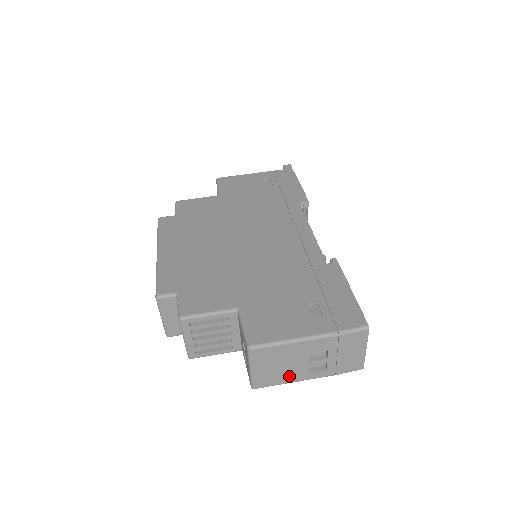
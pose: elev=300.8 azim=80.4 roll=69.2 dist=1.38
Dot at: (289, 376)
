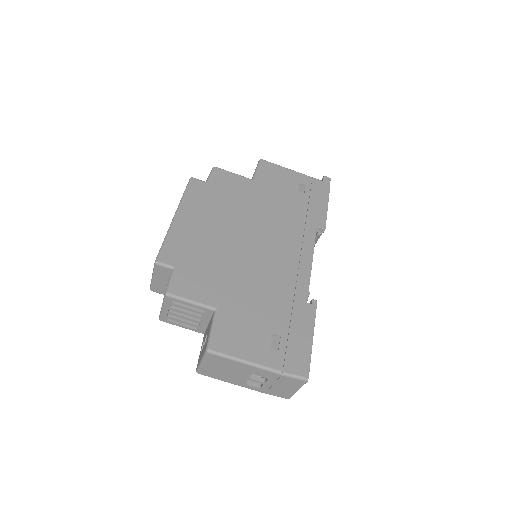
Dot at: (229, 379)
